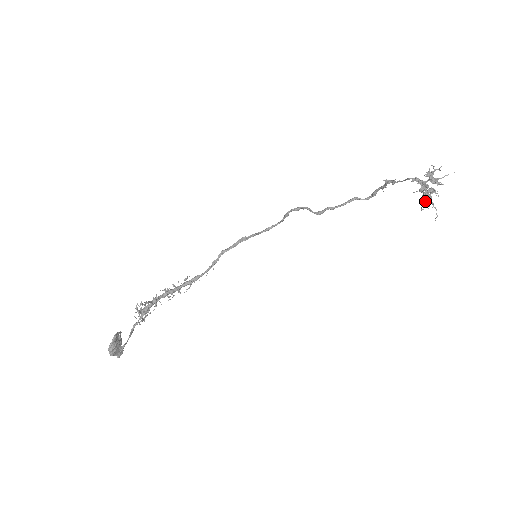
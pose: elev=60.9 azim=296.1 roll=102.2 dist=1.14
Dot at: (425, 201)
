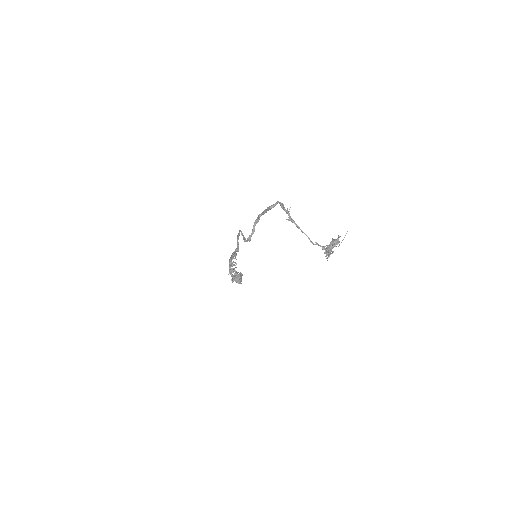
Dot at: occluded
